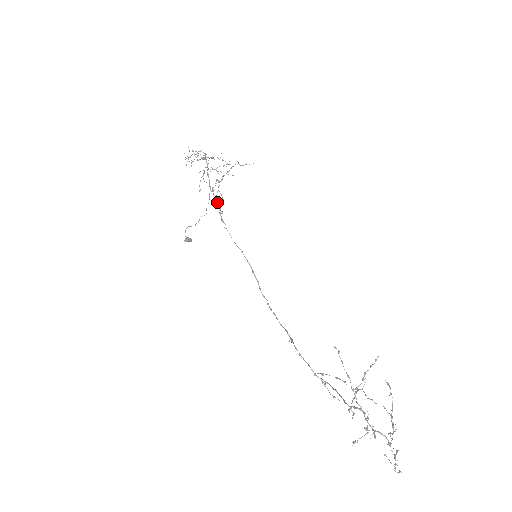
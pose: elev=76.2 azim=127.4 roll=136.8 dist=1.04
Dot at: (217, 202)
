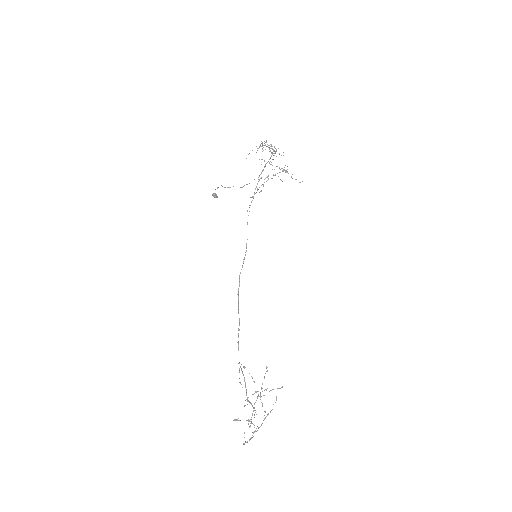
Dot at: occluded
